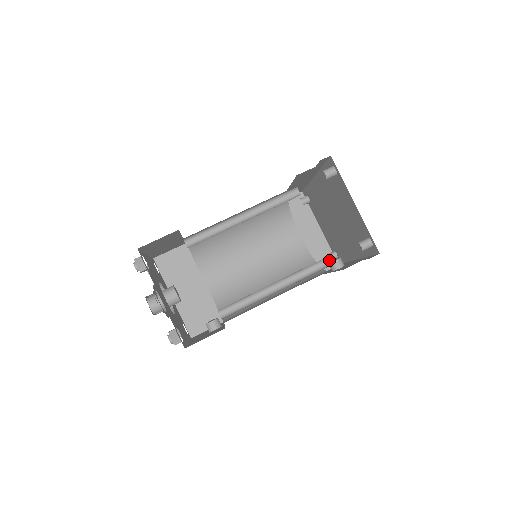
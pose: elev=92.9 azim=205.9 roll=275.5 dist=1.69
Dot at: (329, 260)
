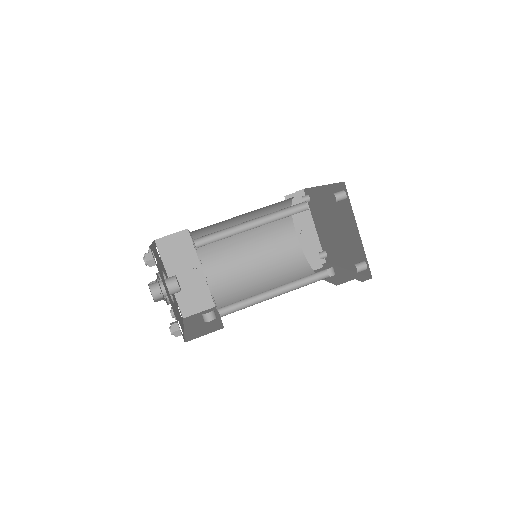
Dot at: (324, 272)
